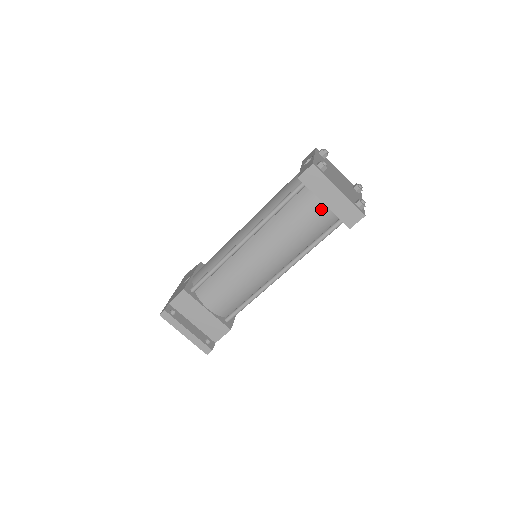
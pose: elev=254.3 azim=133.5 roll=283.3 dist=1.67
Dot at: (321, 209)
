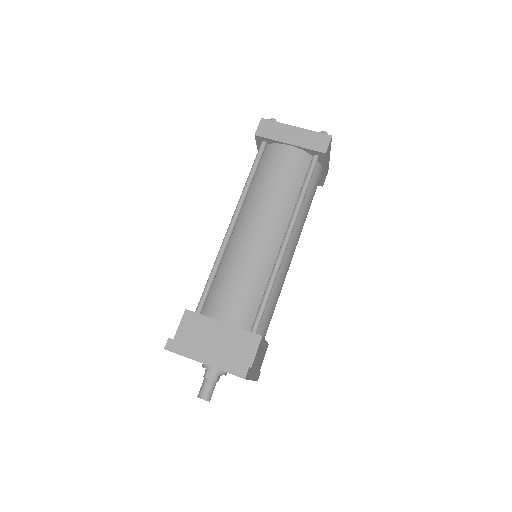
Dot at: (290, 152)
